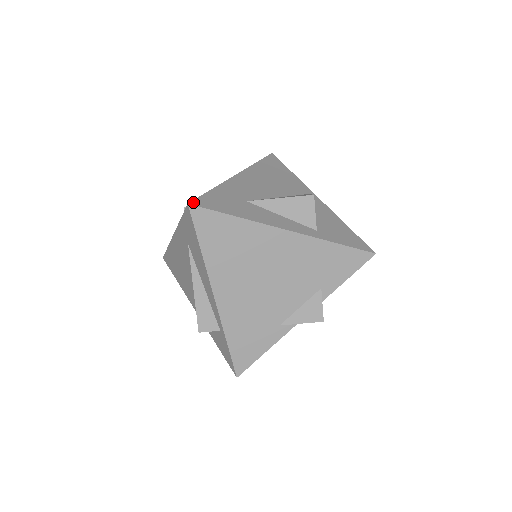
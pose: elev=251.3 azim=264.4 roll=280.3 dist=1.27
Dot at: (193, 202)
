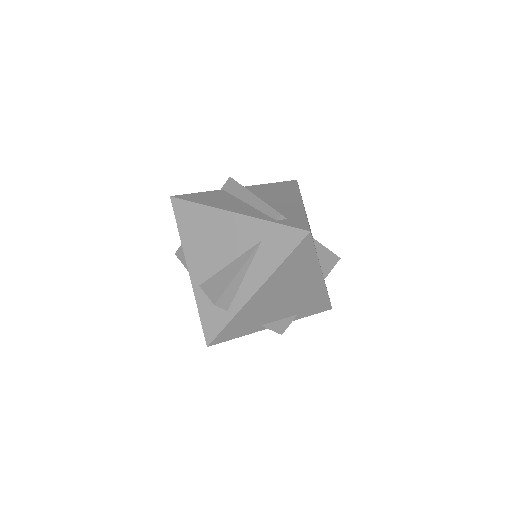
Dot at: occluded
